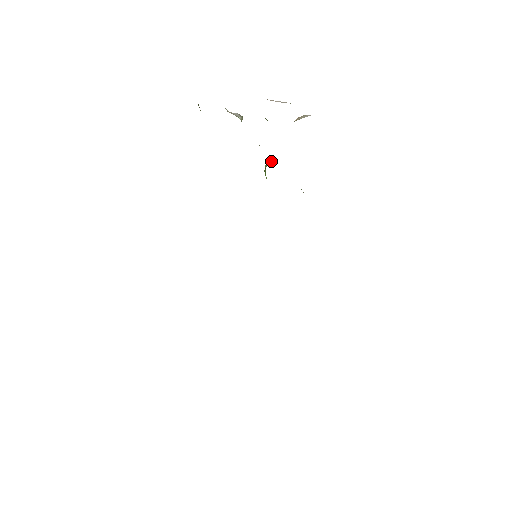
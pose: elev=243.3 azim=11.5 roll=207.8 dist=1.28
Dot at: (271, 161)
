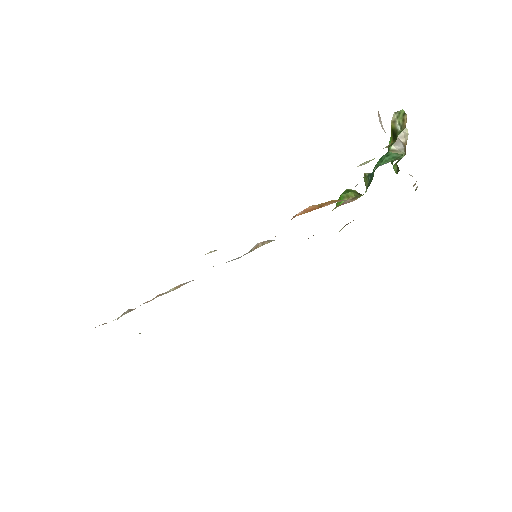
Dot at: (359, 193)
